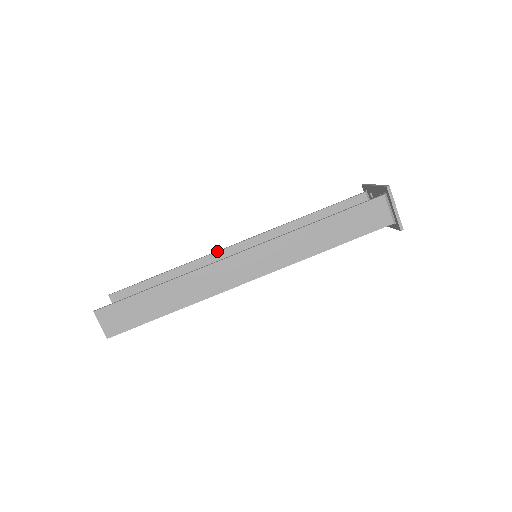
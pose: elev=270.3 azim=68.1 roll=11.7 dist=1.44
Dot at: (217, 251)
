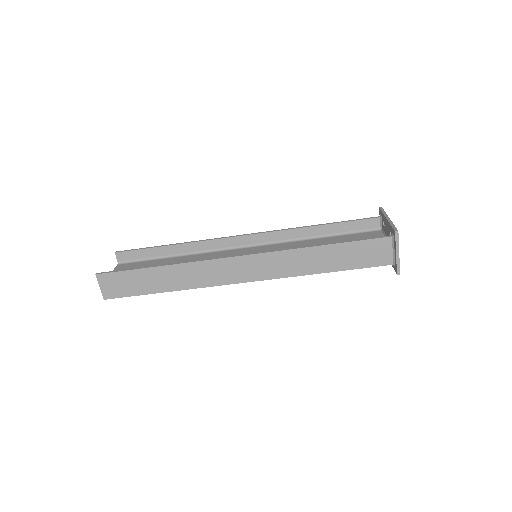
Dot at: (222, 238)
